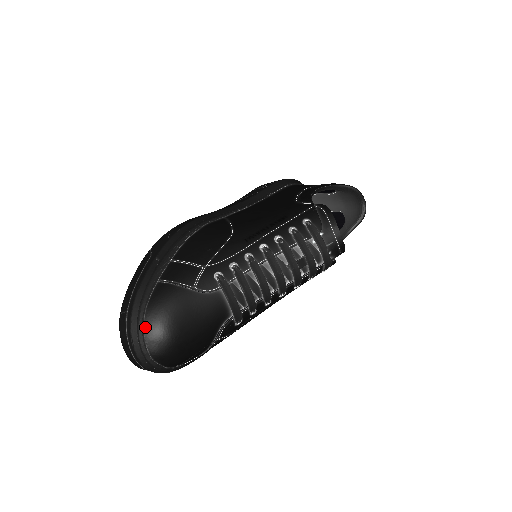
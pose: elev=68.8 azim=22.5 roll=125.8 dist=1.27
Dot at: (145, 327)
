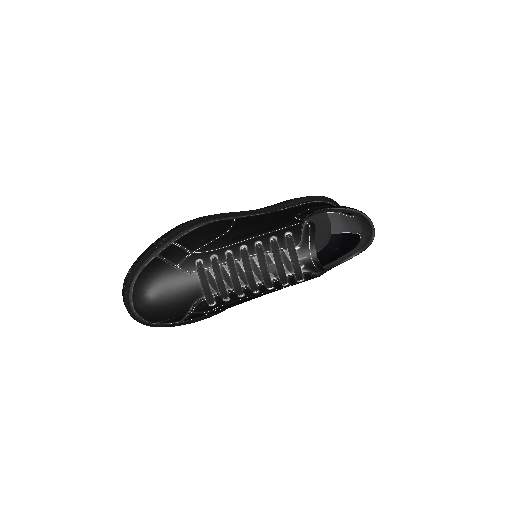
Dot at: (134, 286)
